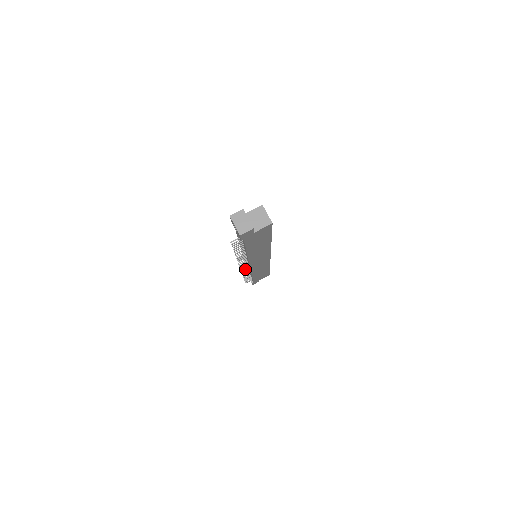
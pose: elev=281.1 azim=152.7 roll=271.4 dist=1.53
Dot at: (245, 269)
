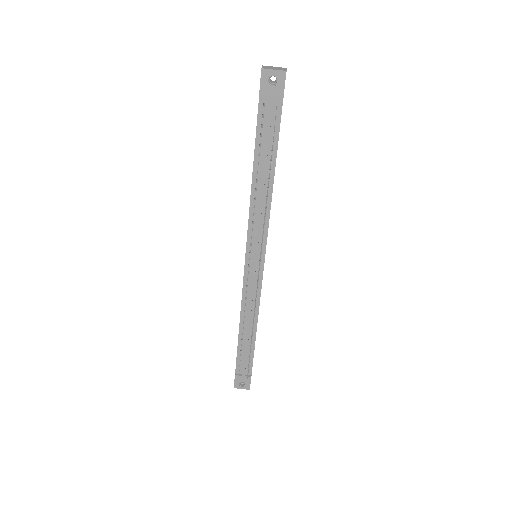
Dot at: (256, 290)
